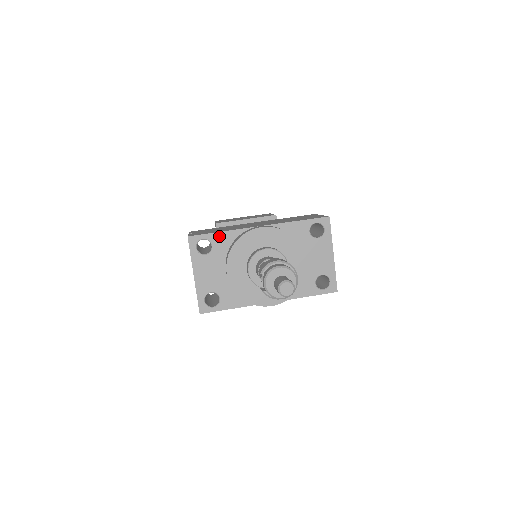
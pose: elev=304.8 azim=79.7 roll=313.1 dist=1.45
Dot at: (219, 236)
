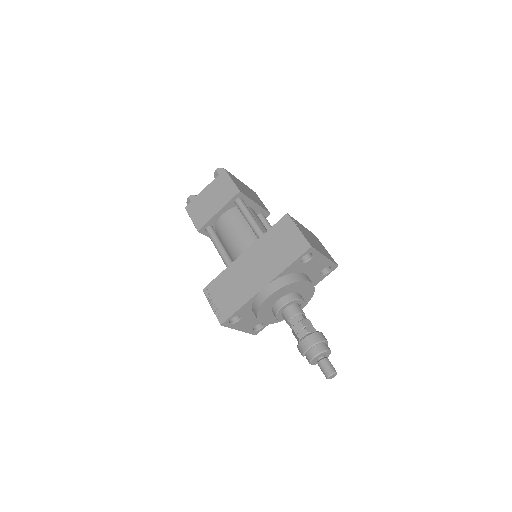
Dot at: (240, 310)
